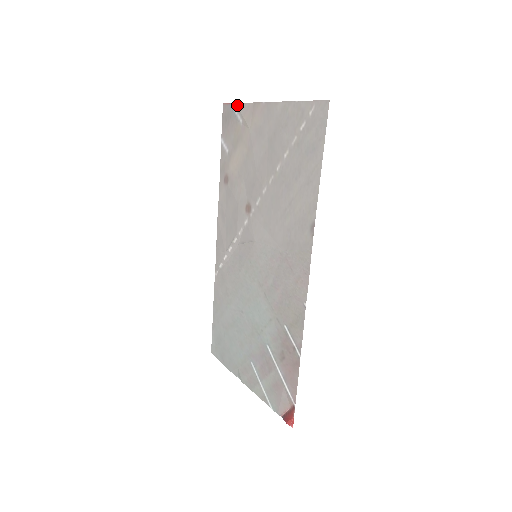
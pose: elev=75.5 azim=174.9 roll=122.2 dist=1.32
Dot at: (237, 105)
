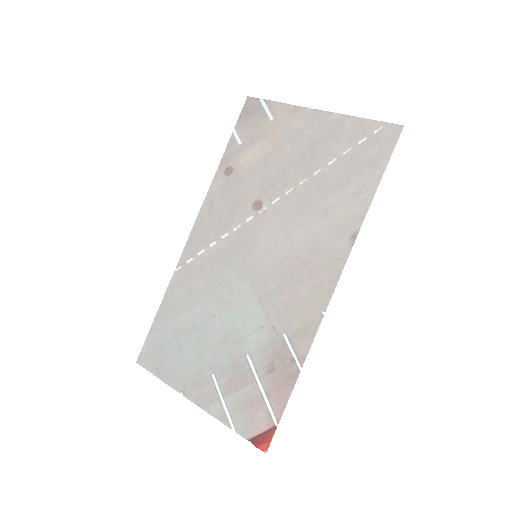
Dot at: (270, 102)
